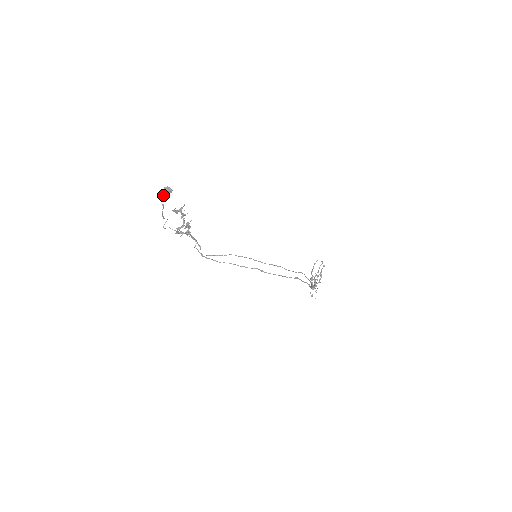
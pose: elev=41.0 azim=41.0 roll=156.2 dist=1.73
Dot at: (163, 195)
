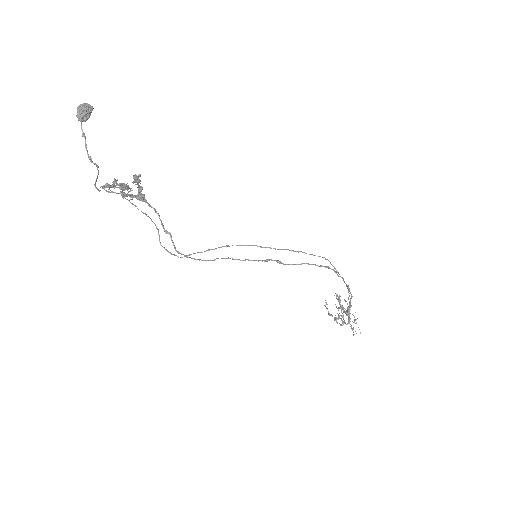
Dot at: (79, 113)
